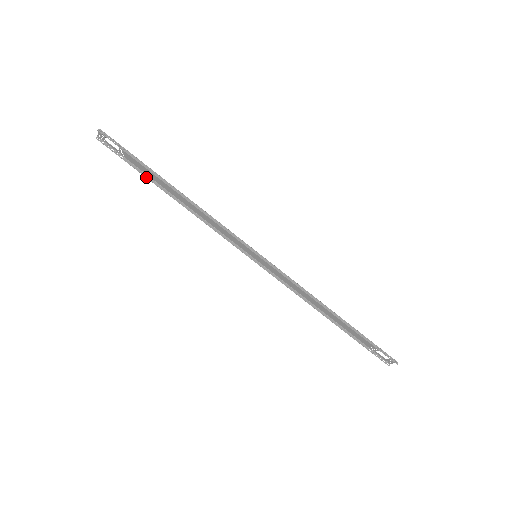
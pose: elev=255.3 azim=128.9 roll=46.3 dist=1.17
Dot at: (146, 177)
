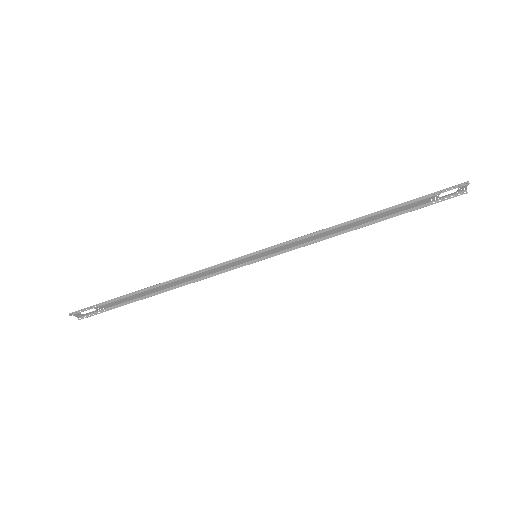
Dot at: occluded
